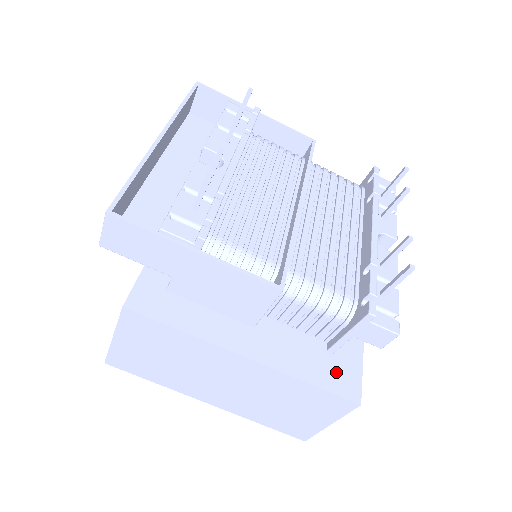
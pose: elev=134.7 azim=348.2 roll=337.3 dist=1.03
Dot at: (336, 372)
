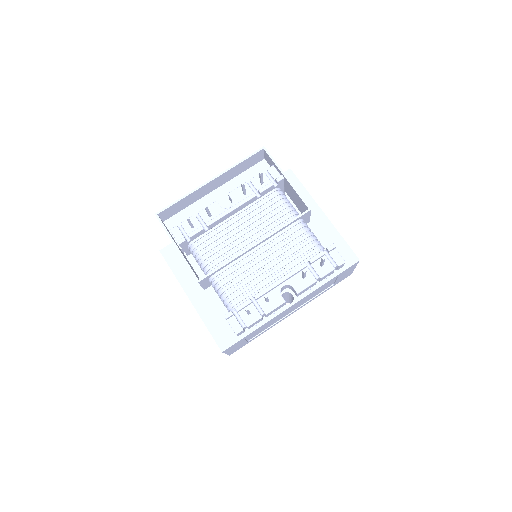
Dot at: (224, 332)
